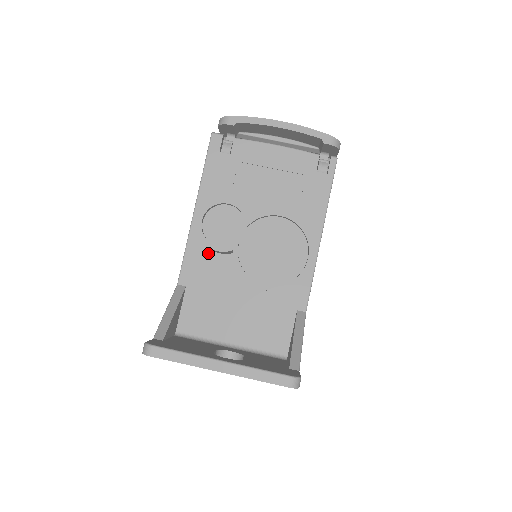
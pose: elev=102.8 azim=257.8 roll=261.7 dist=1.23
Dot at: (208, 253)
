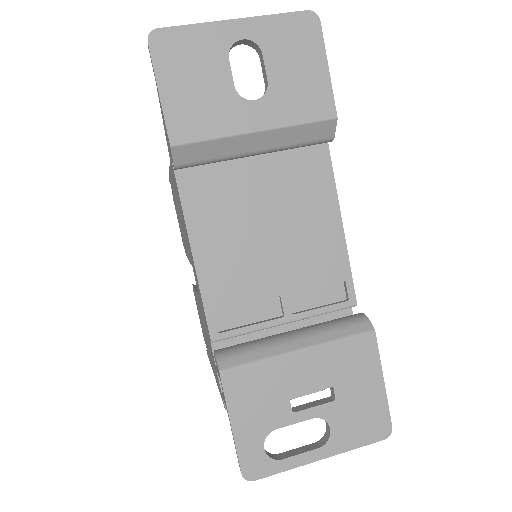
Dot at: occluded
